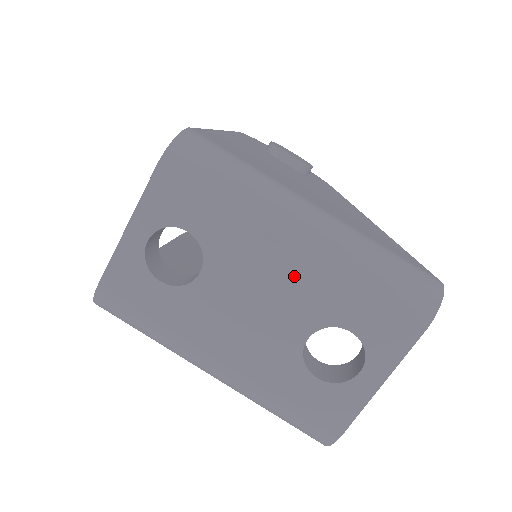
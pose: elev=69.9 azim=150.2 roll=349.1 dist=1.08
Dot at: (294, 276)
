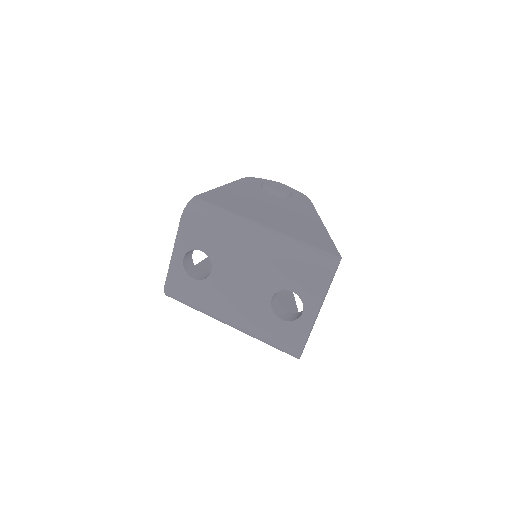
Dot at: (257, 266)
